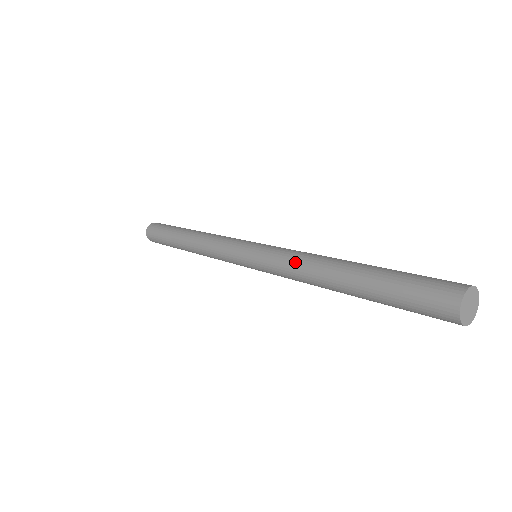
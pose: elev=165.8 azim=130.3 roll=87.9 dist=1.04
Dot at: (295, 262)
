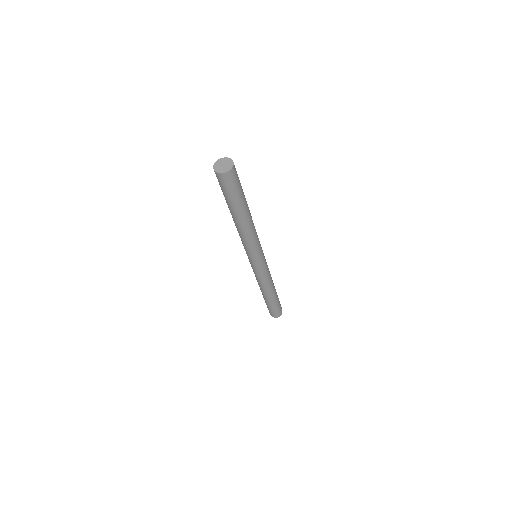
Dot at: occluded
